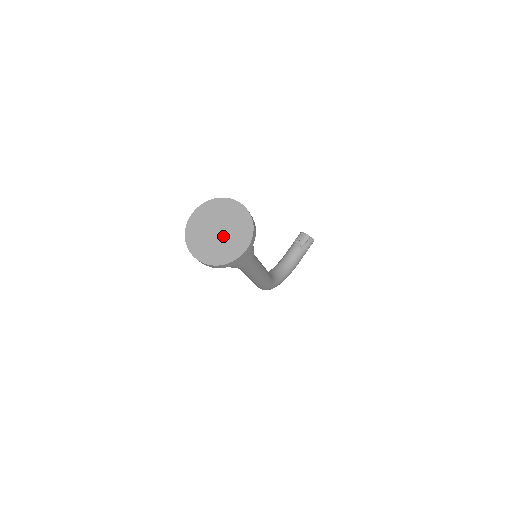
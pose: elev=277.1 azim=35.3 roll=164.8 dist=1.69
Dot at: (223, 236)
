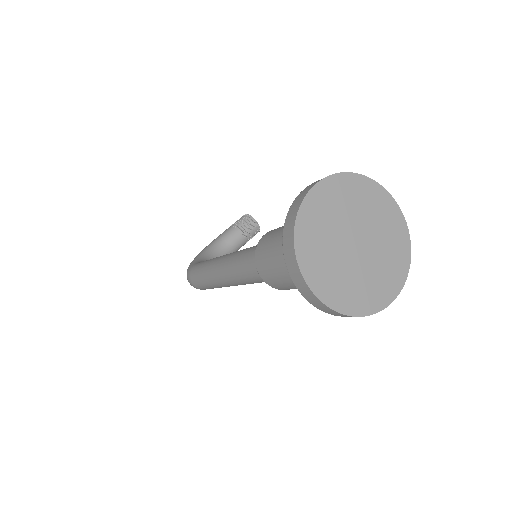
Dot at: (363, 257)
